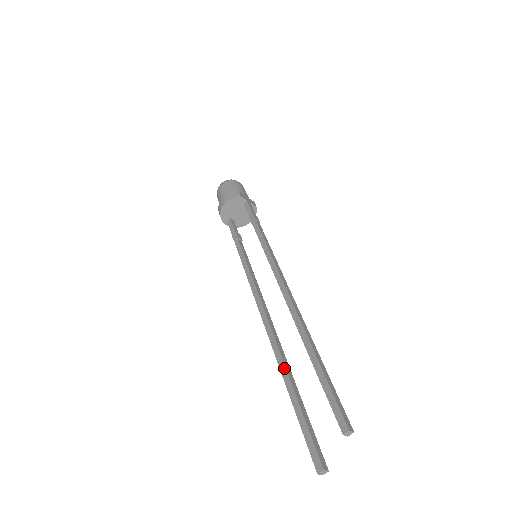
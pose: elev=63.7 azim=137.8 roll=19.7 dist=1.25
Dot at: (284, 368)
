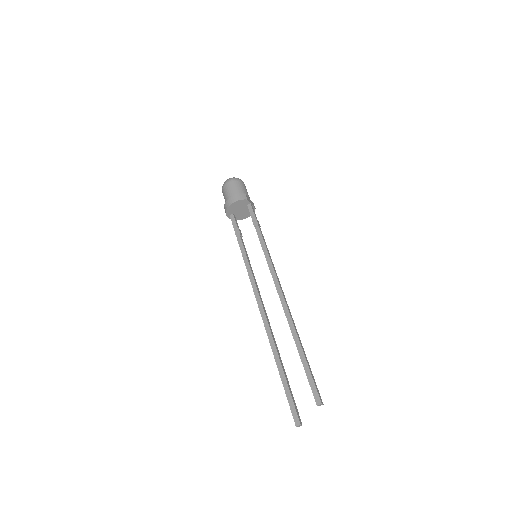
Dot at: (276, 352)
